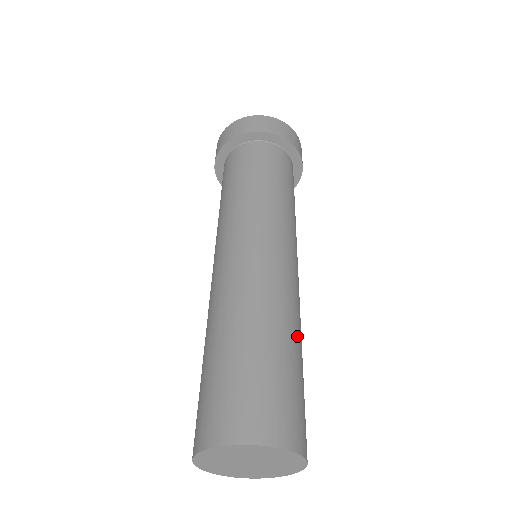
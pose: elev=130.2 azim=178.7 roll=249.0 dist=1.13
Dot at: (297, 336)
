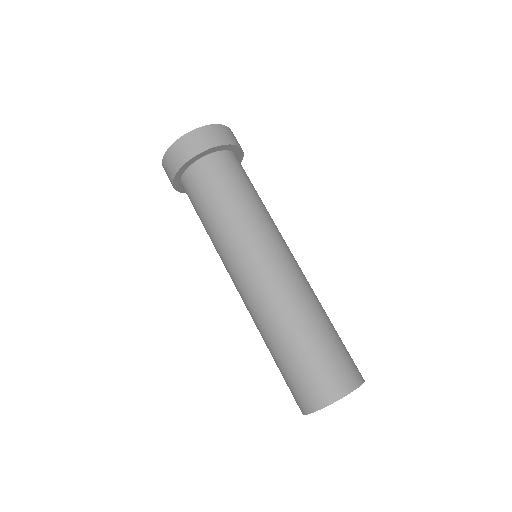
Dot at: (319, 312)
